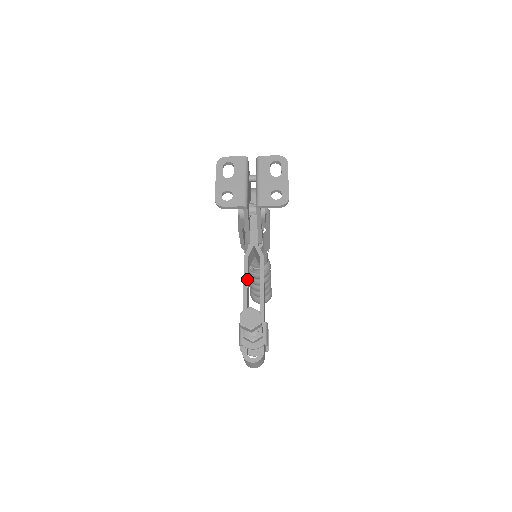
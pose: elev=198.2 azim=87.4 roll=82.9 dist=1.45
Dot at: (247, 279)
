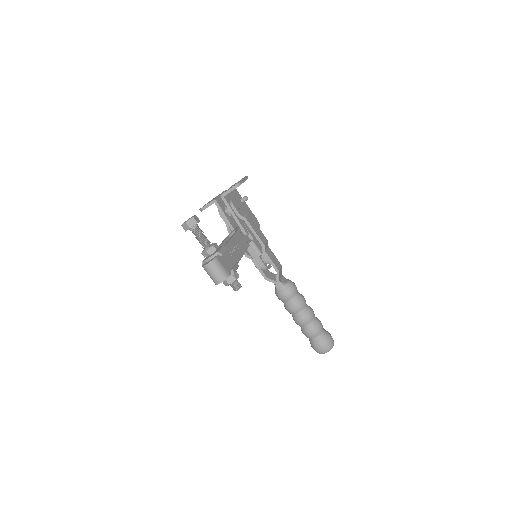
Dot at: (223, 242)
